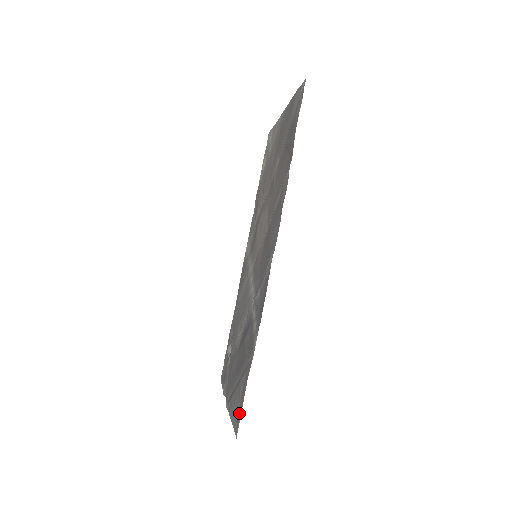
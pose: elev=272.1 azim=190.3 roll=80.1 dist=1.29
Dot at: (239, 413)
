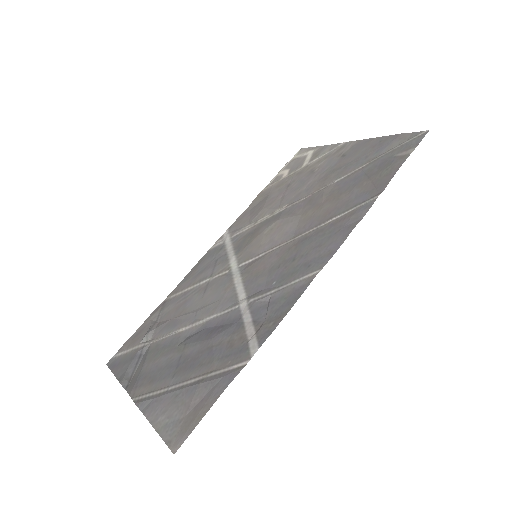
Dot at: (188, 424)
